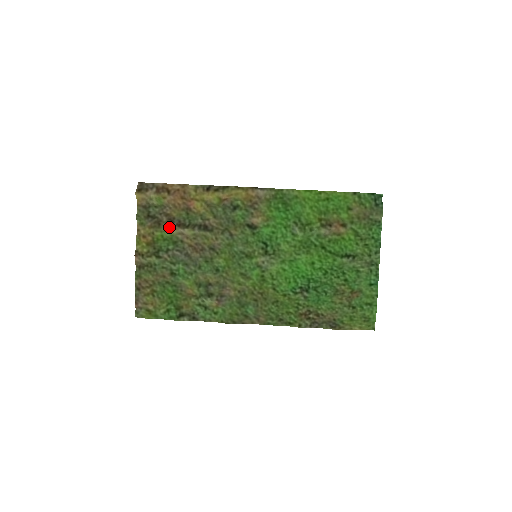
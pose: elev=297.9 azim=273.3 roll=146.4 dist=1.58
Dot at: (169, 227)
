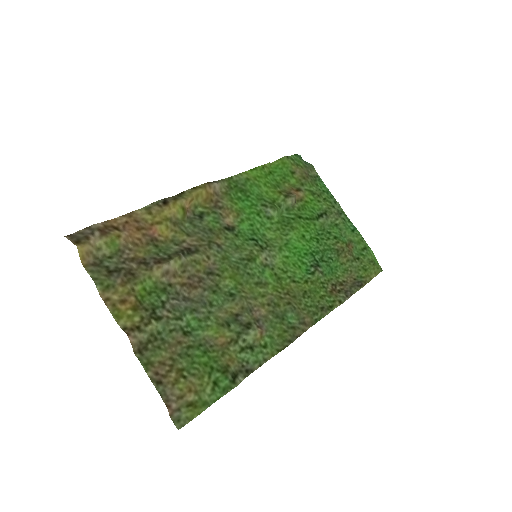
Dot at: (148, 271)
